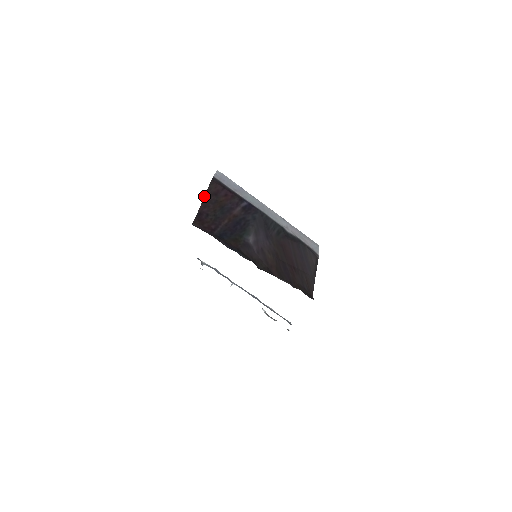
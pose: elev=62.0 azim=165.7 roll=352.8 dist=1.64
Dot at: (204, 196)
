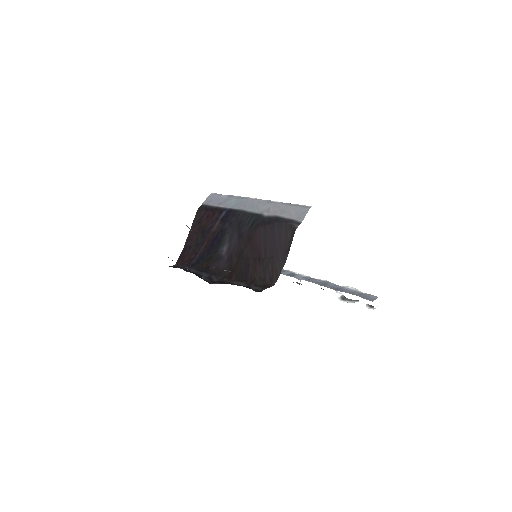
Dot at: (189, 231)
